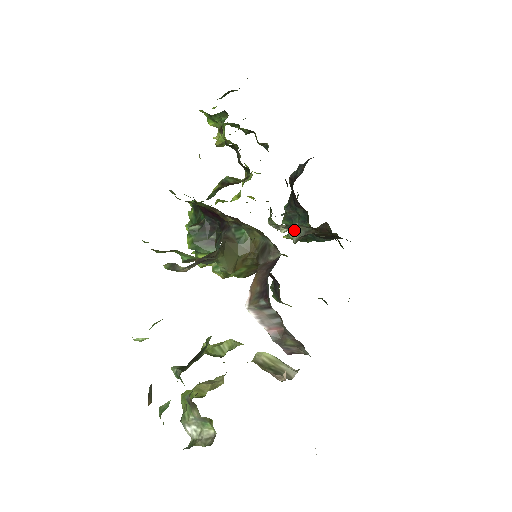
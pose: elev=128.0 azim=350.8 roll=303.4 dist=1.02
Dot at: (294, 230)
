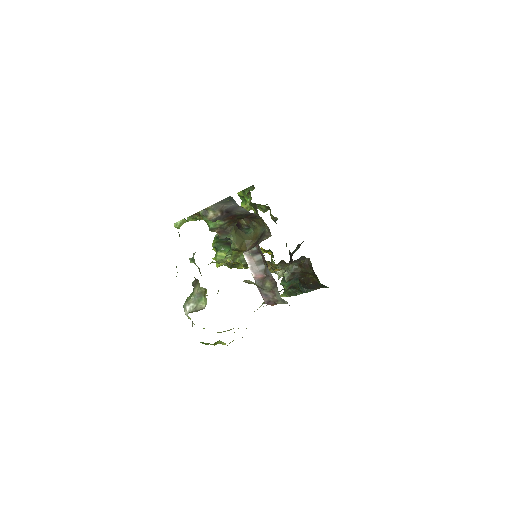
Dot at: (286, 269)
